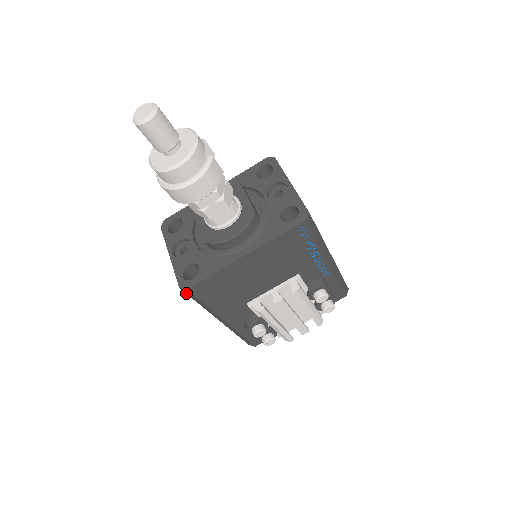
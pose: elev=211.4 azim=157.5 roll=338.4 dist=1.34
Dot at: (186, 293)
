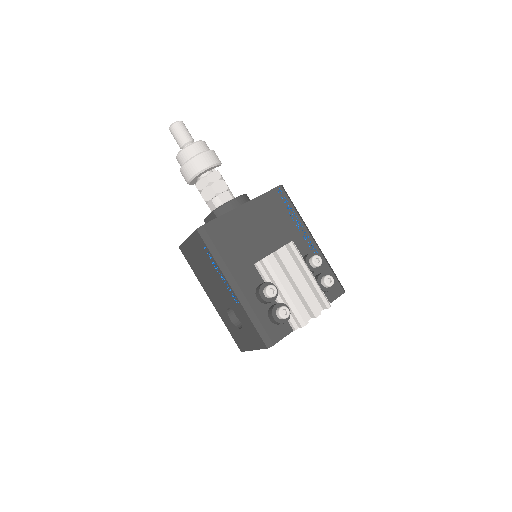
Dot at: (202, 238)
